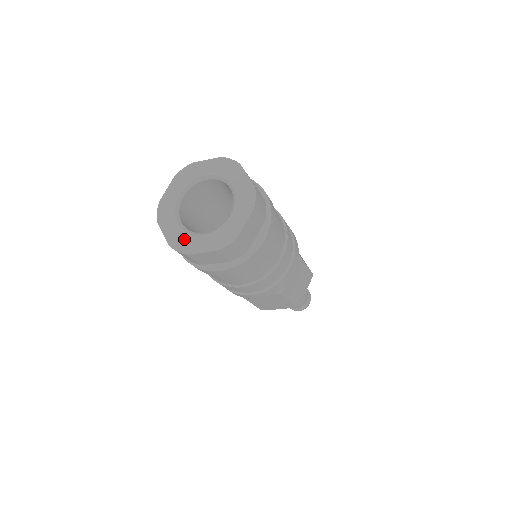
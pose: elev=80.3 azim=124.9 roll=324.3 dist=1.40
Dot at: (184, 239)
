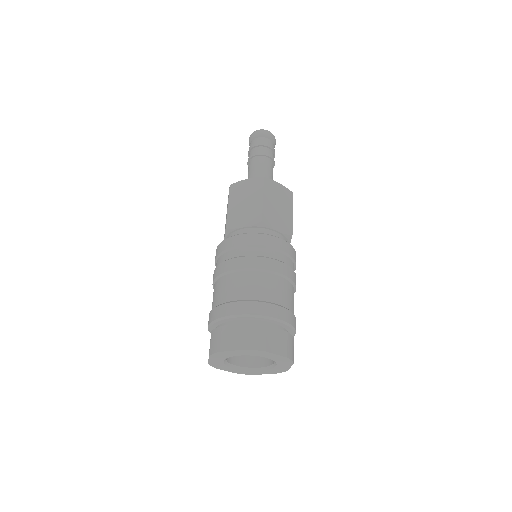
Dot at: (221, 366)
